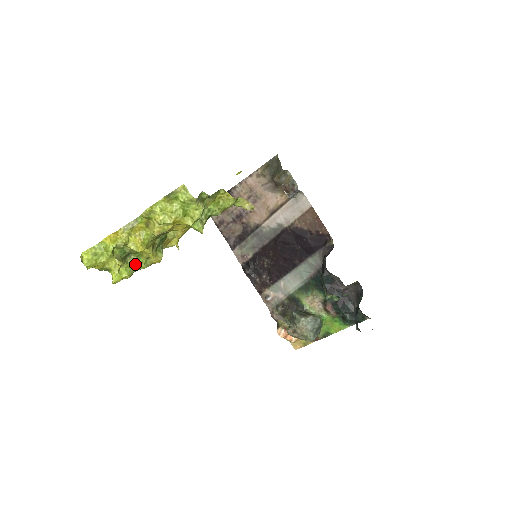
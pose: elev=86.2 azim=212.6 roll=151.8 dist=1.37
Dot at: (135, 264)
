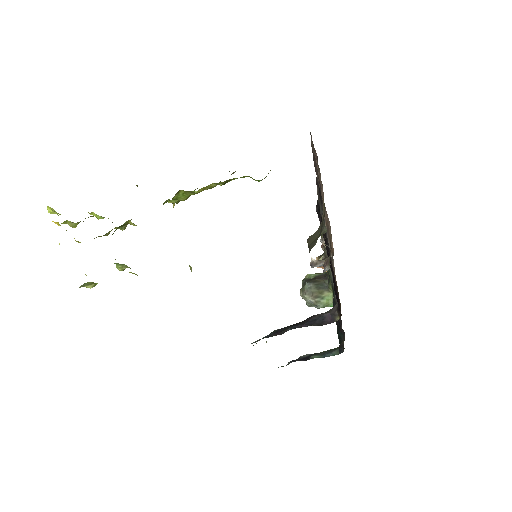
Dot at: occluded
